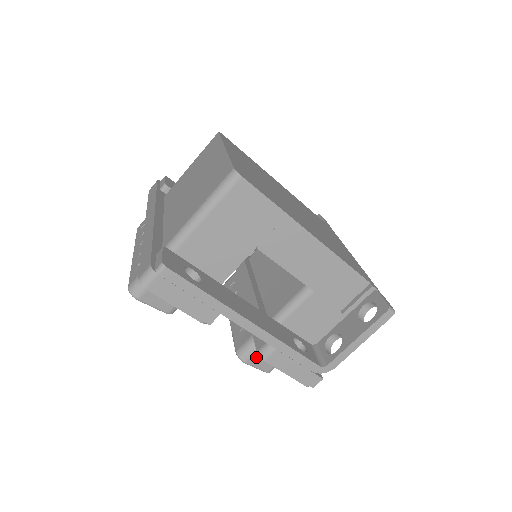
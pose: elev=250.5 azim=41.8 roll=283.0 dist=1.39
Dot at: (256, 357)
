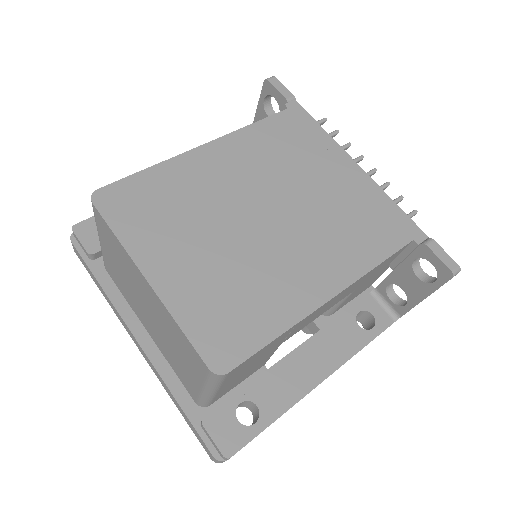
Dot at: occluded
